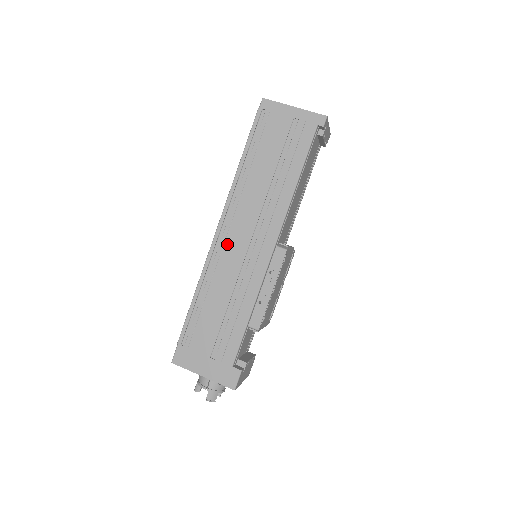
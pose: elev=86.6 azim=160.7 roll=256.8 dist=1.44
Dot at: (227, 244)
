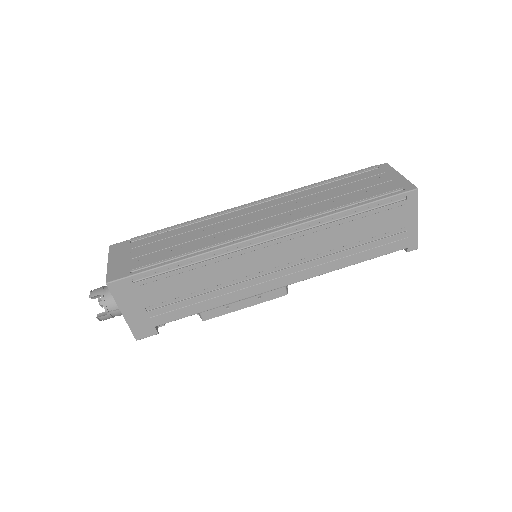
Dot at: (261, 251)
